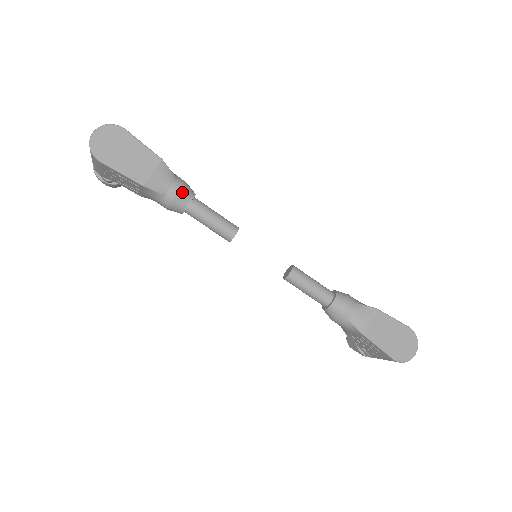
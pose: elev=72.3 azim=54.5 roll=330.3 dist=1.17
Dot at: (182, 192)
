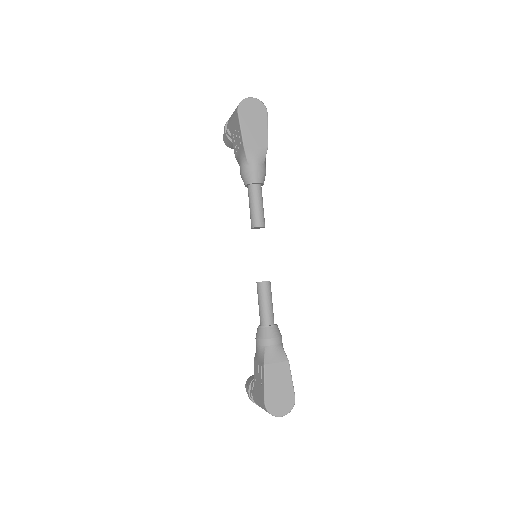
Dot at: (259, 173)
